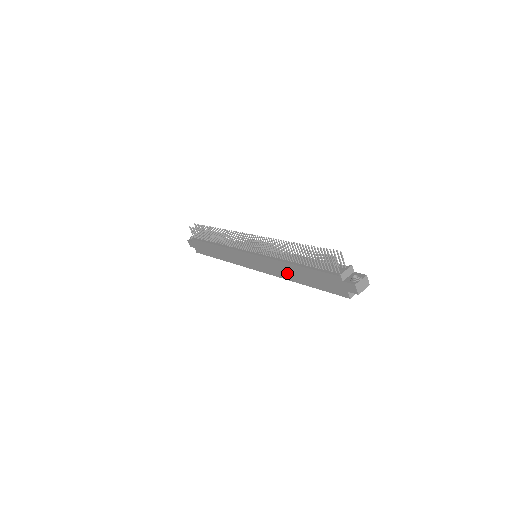
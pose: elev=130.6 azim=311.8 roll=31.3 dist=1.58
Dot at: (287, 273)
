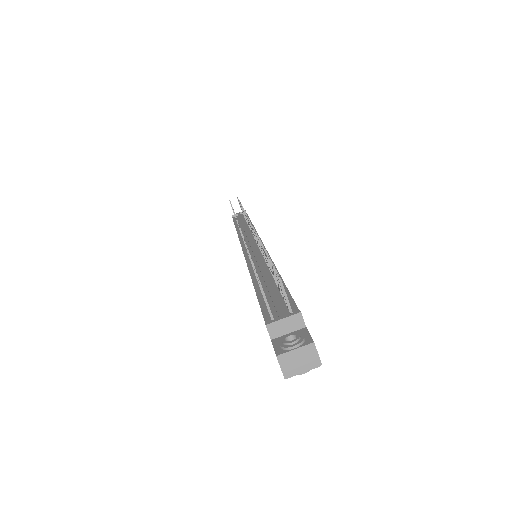
Dot at: occluded
